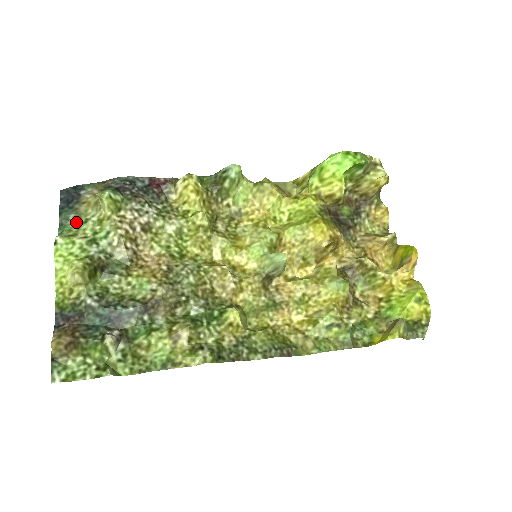
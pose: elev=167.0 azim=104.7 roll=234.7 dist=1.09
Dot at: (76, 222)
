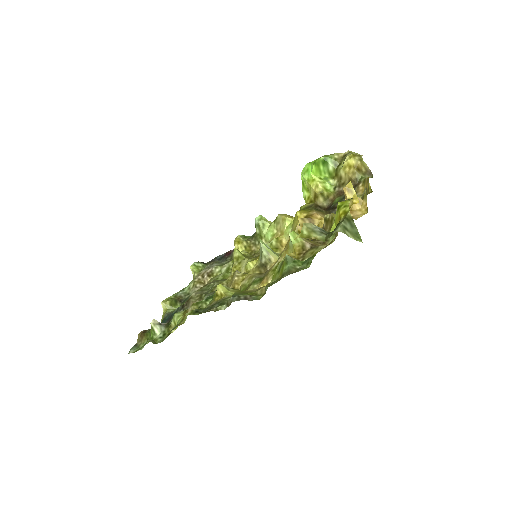
Dot at: occluded
